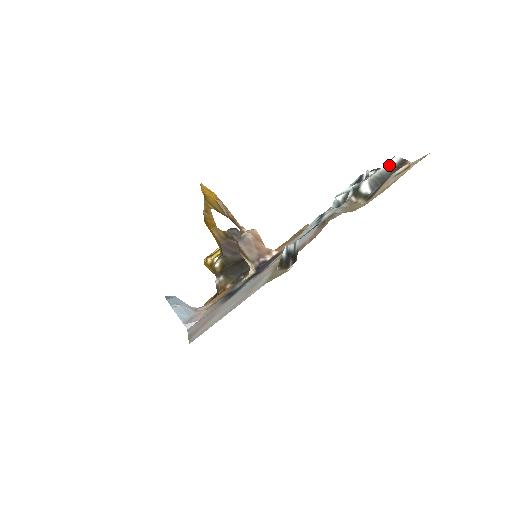
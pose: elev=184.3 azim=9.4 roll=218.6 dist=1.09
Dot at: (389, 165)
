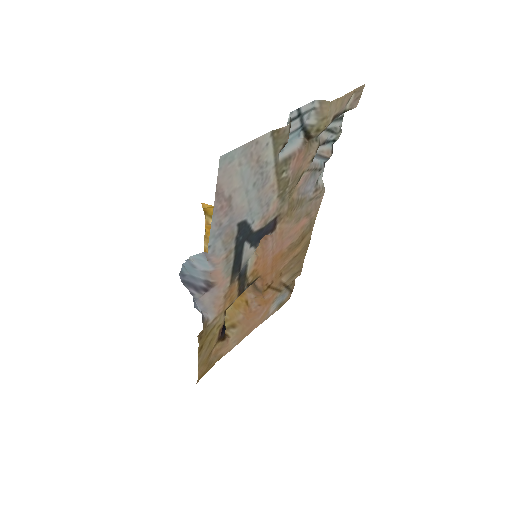
Dot at: occluded
